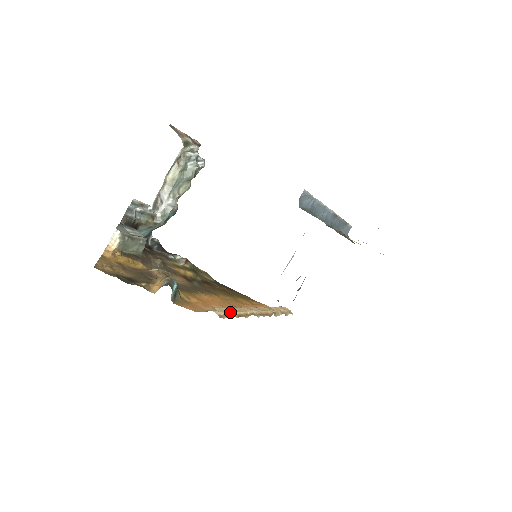
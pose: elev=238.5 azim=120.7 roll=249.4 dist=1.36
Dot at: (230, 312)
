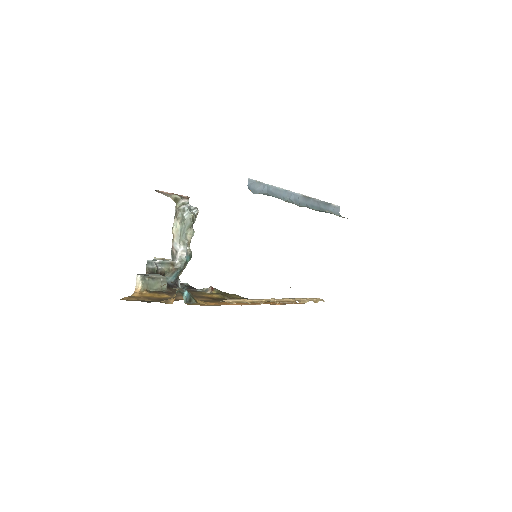
Dot at: (241, 300)
